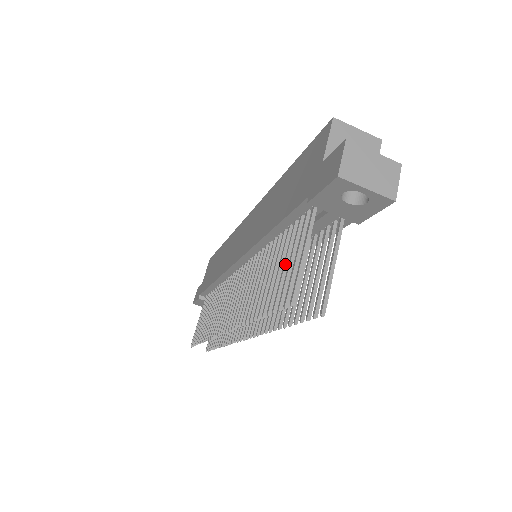
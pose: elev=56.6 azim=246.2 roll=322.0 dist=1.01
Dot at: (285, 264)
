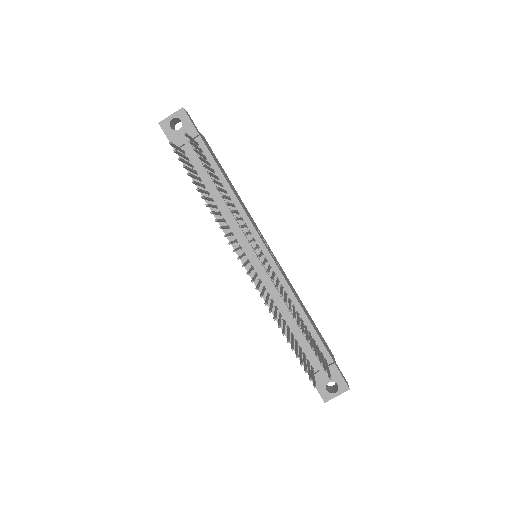
Dot at: occluded
